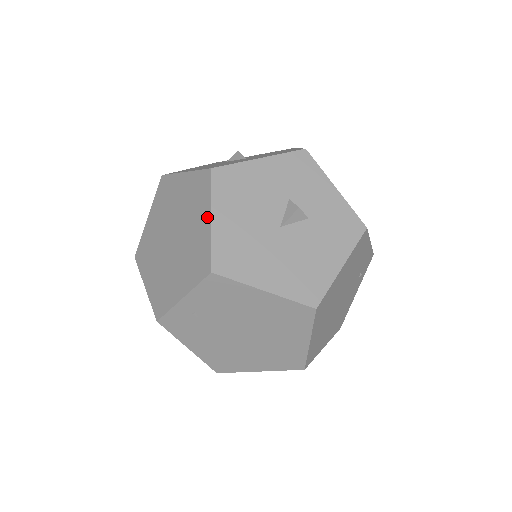
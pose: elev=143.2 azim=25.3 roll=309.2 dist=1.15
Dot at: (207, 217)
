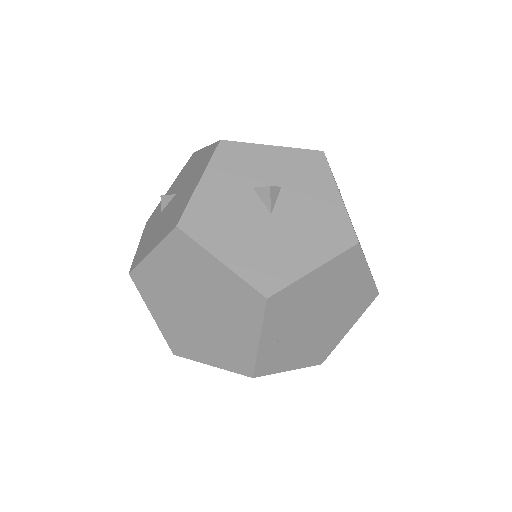
Dot at: (215, 264)
